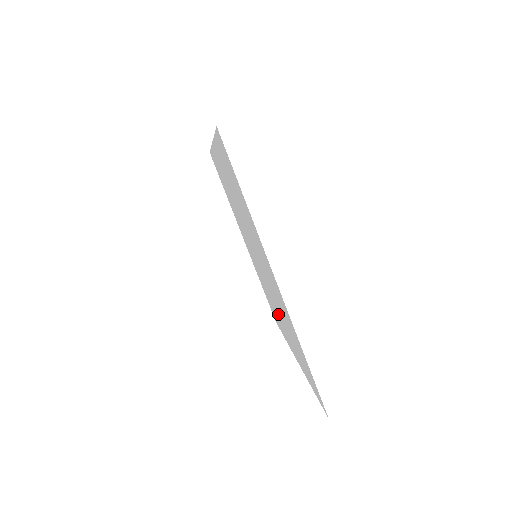
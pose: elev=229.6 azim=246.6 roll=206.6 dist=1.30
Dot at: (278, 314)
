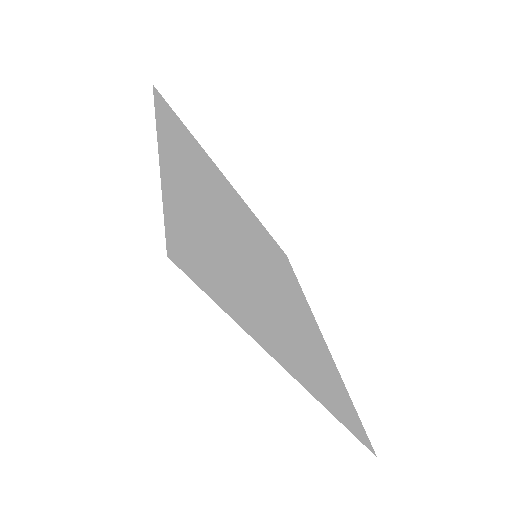
Dot at: (294, 300)
